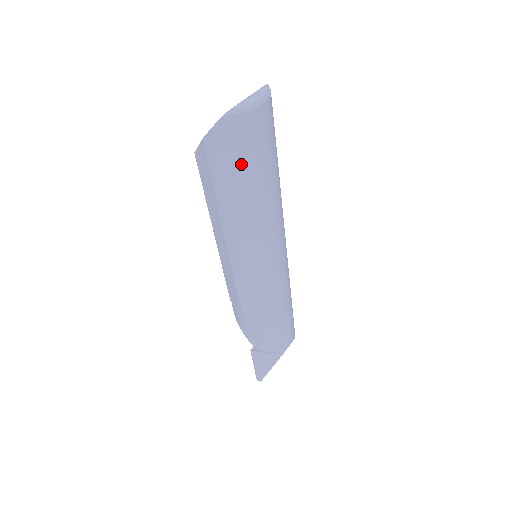
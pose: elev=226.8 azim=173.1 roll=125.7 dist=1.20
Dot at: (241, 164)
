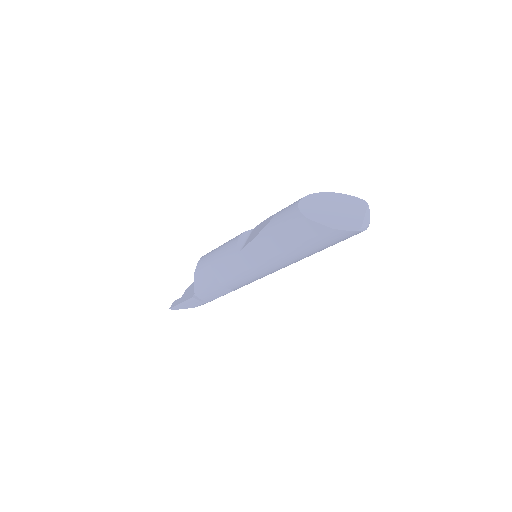
Dot at: (333, 244)
